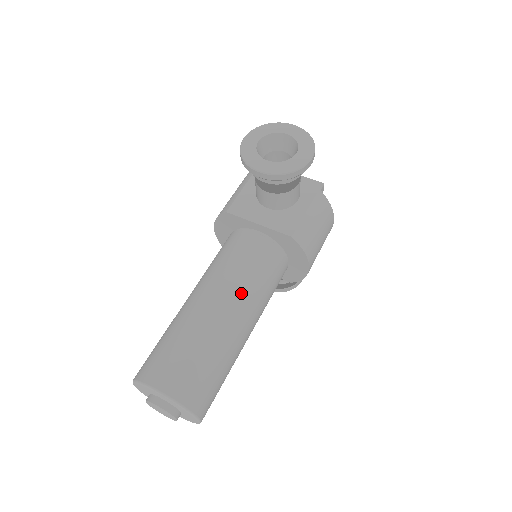
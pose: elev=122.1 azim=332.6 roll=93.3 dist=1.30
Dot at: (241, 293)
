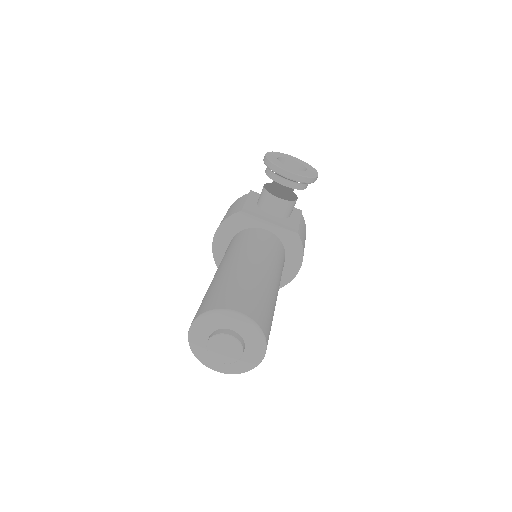
Dot at: (272, 263)
